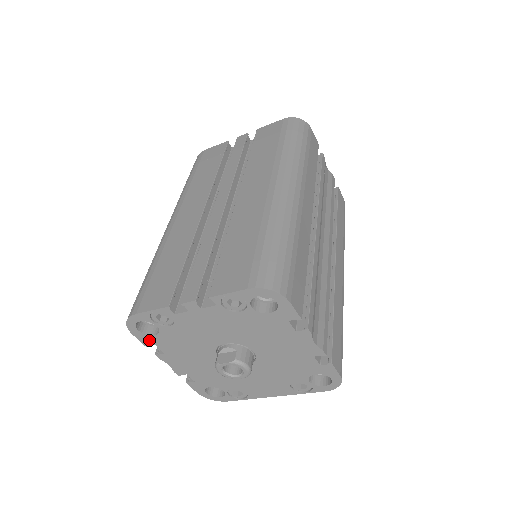
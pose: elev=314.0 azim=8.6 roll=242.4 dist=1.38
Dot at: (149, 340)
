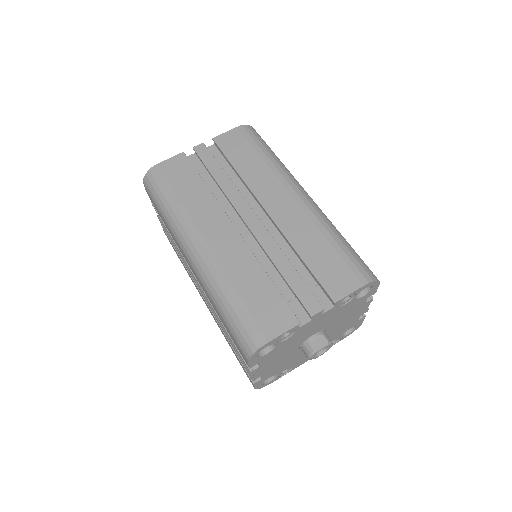
Dot at: (258, 361)
